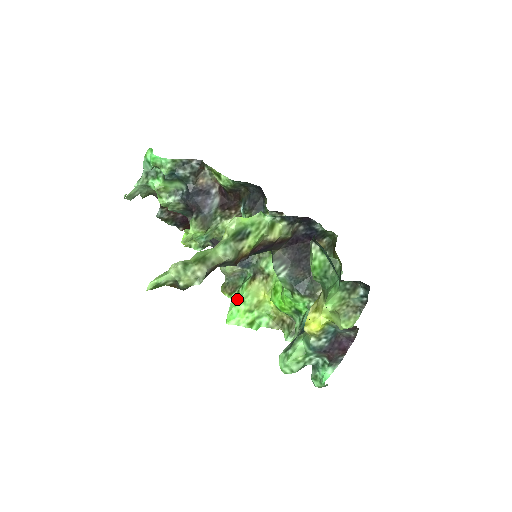
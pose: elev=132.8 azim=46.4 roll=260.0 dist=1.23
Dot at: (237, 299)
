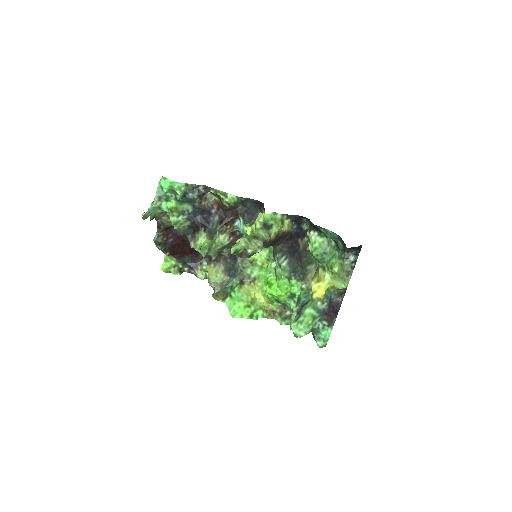
Dot at: (234, 300)
